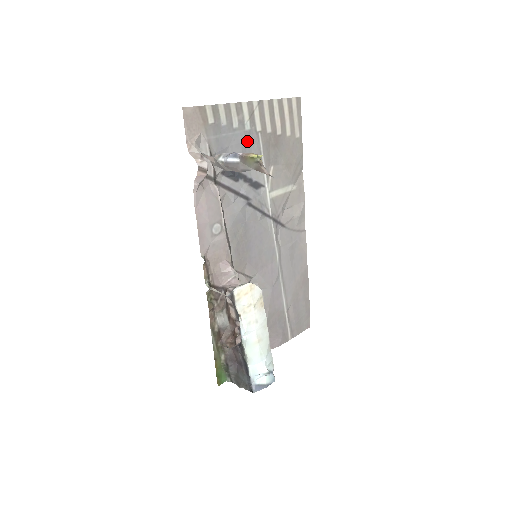
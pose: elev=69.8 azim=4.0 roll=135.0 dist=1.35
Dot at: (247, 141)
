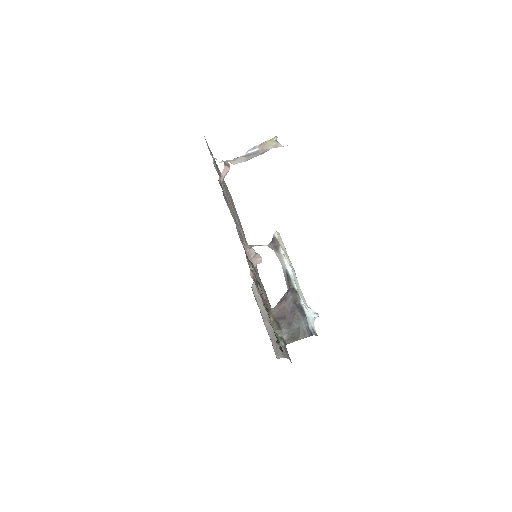
Dot at: occluded
